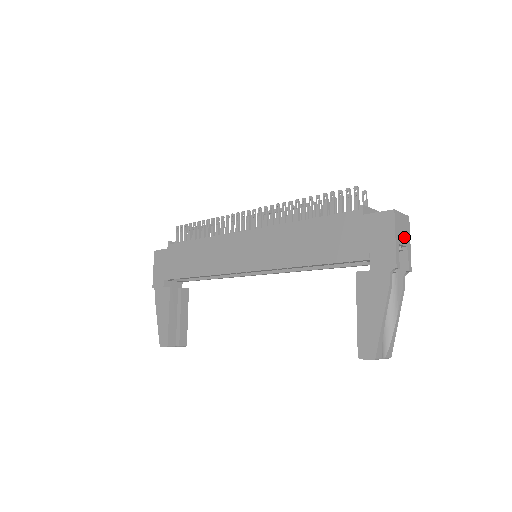
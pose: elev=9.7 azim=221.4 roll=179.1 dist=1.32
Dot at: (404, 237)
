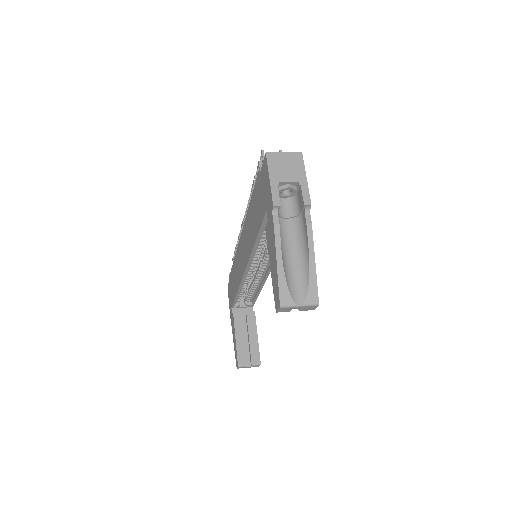
Dot at: (291, 174)
